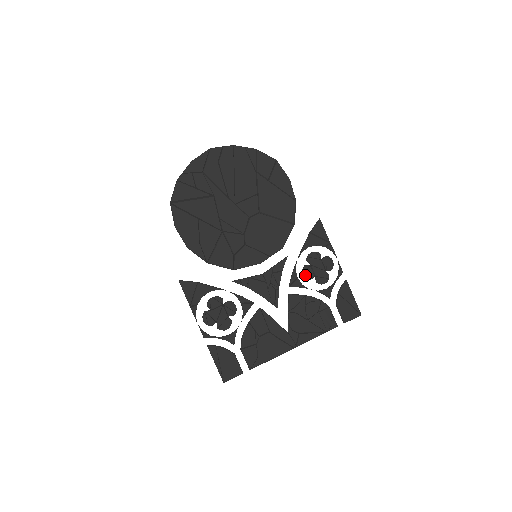
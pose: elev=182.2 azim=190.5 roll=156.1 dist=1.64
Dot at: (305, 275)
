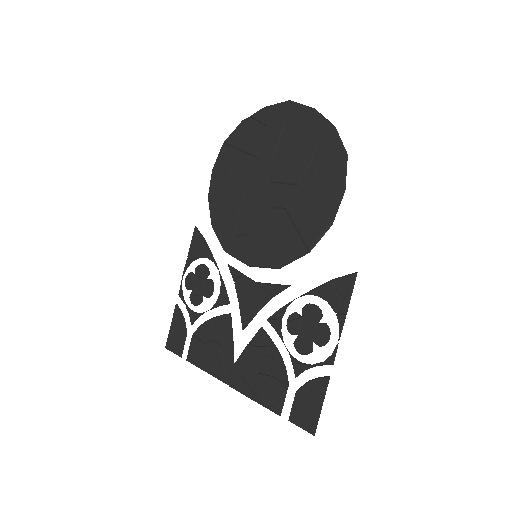
Dot at: (288, 323)
